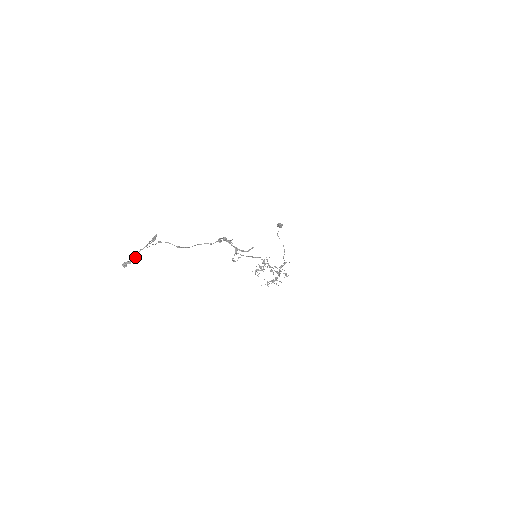
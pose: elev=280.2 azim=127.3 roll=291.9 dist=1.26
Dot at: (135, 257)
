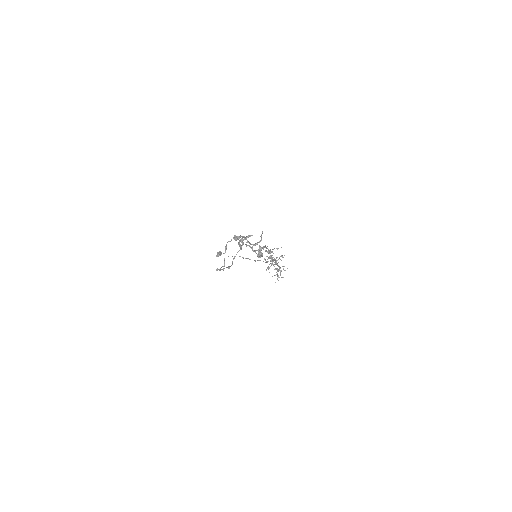
Dot at: (256, 244)
